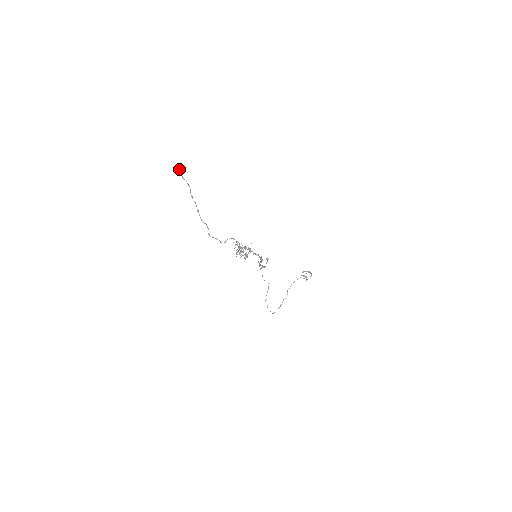
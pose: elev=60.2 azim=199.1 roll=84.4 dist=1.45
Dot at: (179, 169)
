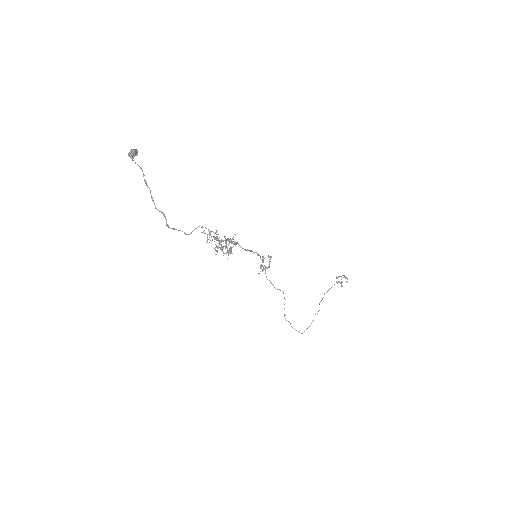
Dot at: (129, 152)
